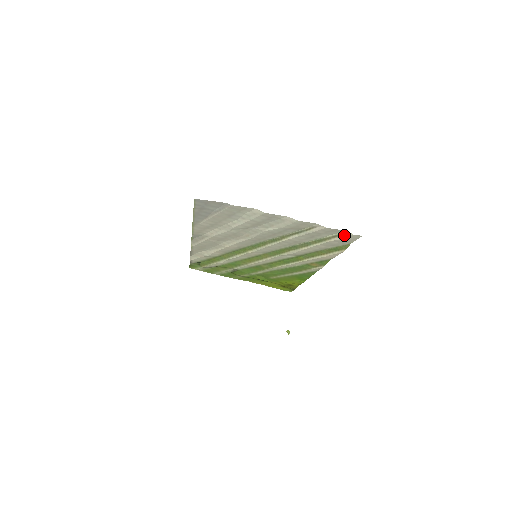
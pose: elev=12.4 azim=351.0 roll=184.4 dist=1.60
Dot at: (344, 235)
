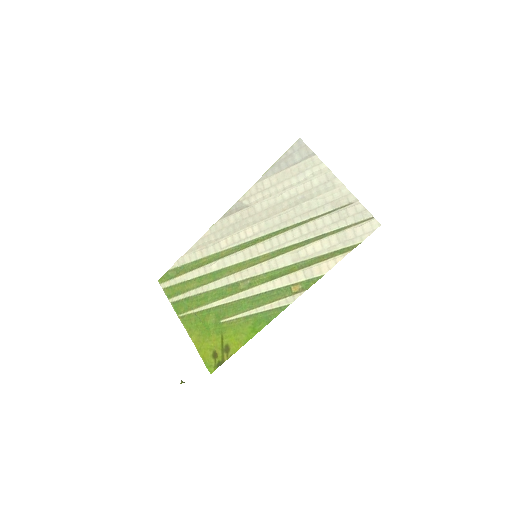
Dot at: (367, 221)
